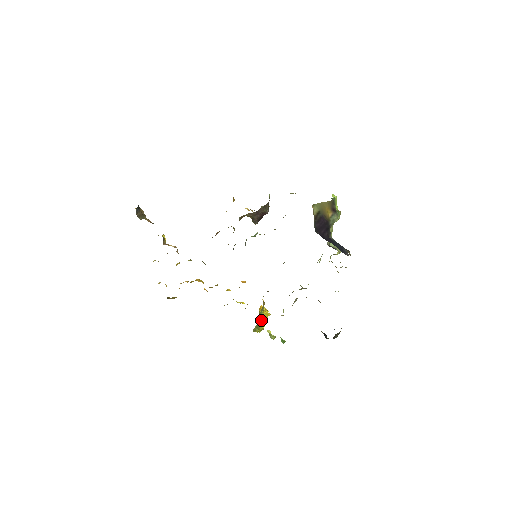
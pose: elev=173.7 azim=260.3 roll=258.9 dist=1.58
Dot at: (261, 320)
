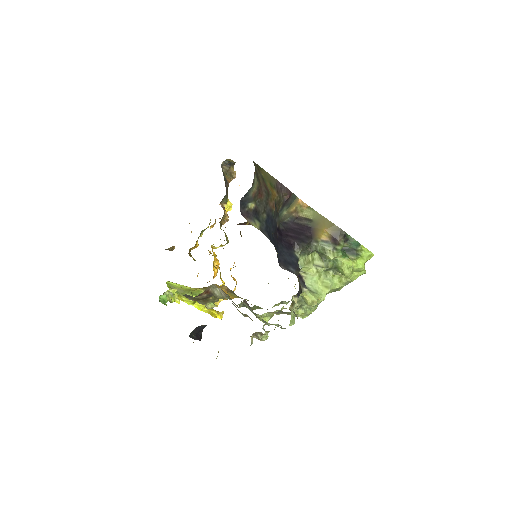
Dot at: occluded
